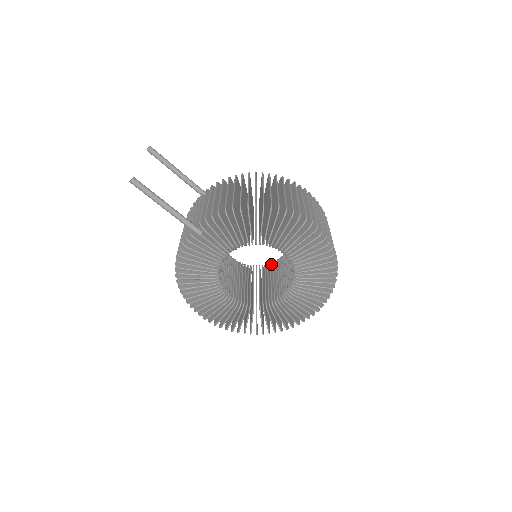
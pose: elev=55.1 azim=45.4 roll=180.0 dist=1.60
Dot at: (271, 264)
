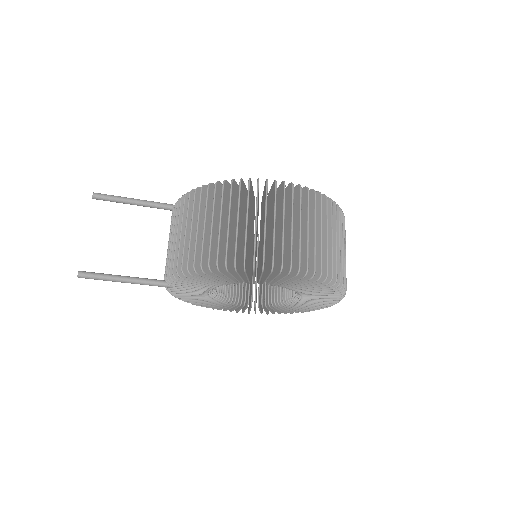
Dot at: occluded
